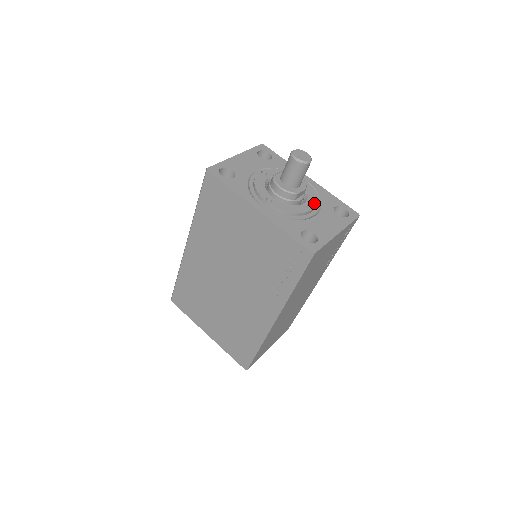
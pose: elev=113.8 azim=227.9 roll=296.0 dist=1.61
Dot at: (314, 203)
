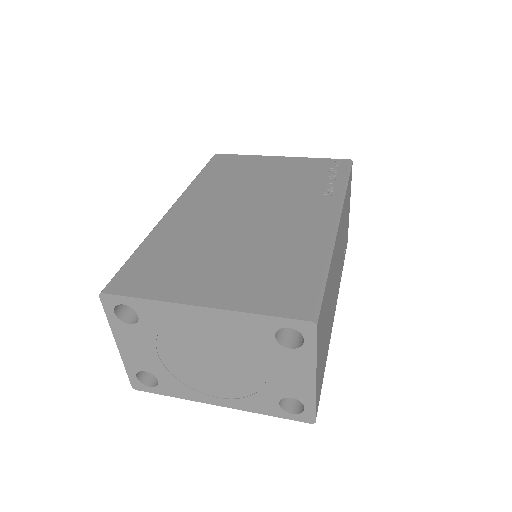
Dot at: occluded
